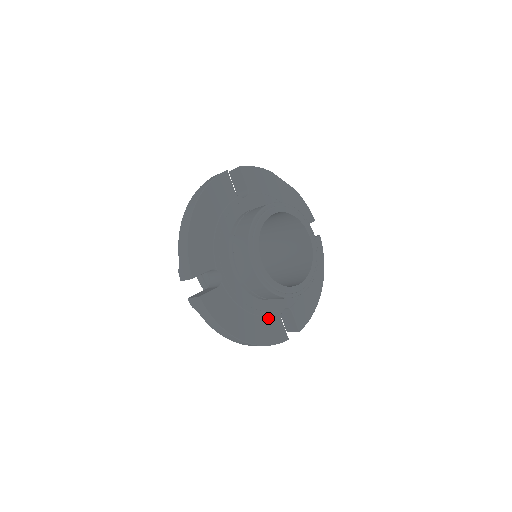
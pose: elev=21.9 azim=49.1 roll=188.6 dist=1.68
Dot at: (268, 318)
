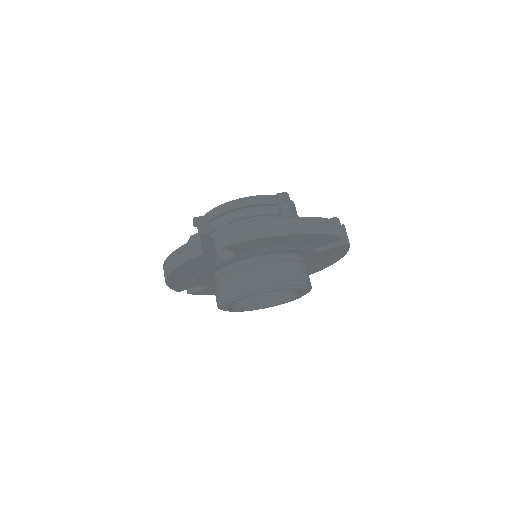
Dot at: occluded
